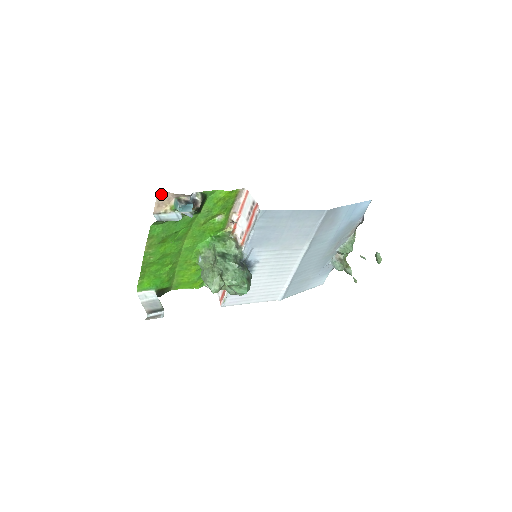
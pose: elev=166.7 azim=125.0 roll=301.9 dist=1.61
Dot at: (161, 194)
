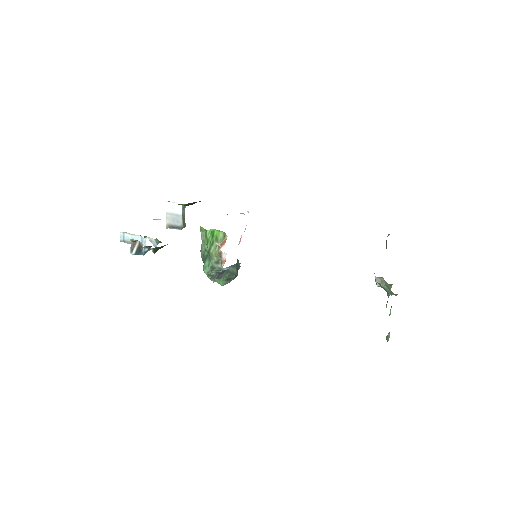
Dot at: occluded
